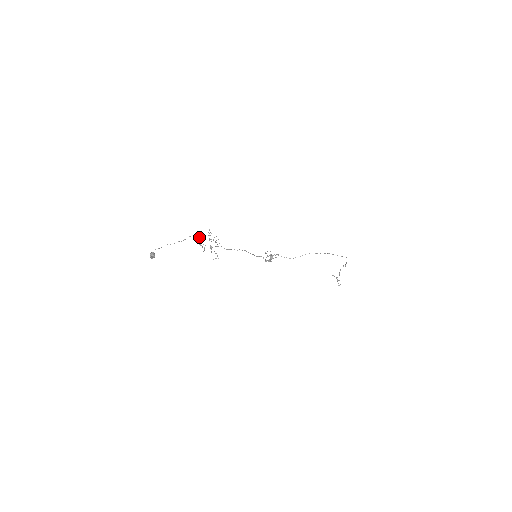
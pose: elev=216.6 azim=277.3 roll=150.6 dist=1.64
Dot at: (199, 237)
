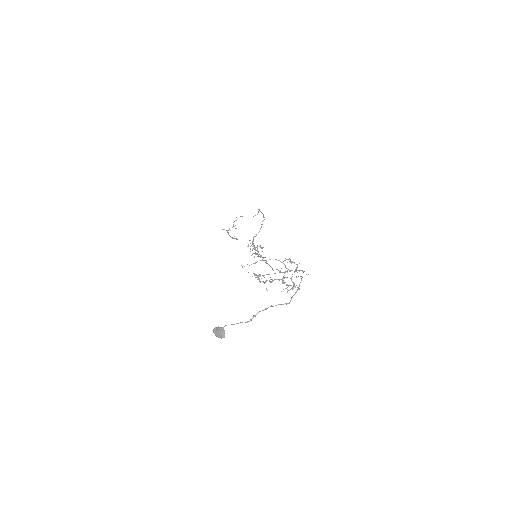
Dot at: (298, 276)
